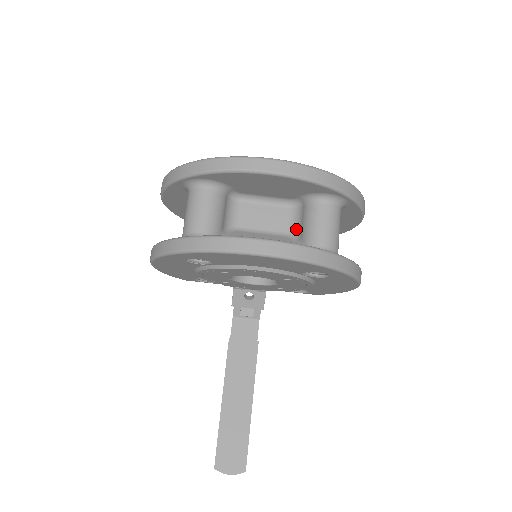
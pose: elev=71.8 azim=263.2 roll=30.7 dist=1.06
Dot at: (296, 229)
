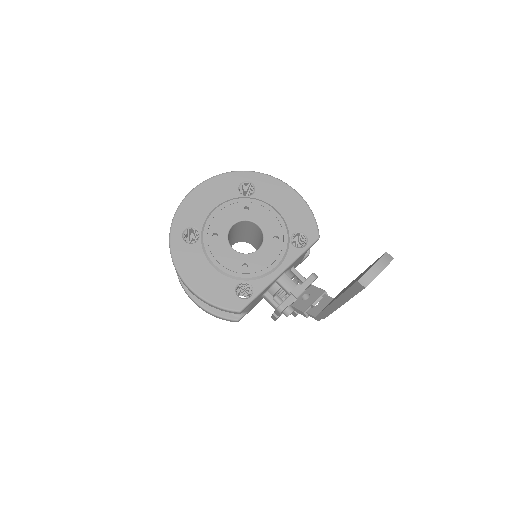
Dot at: occluded
